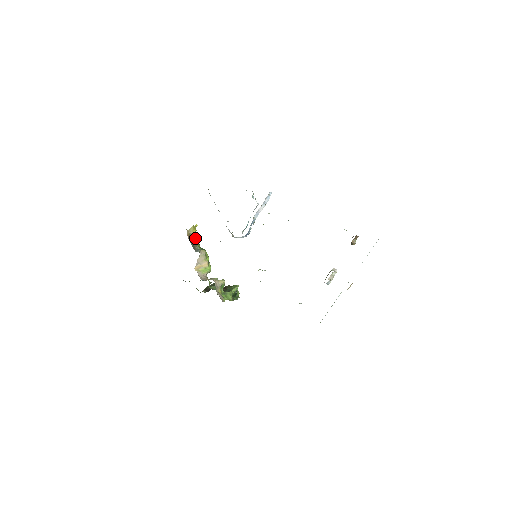
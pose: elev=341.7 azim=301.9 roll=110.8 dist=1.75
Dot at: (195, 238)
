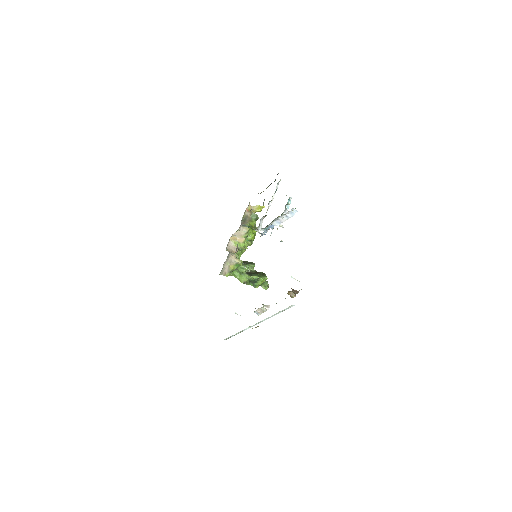
Dot at: (256, 216)
